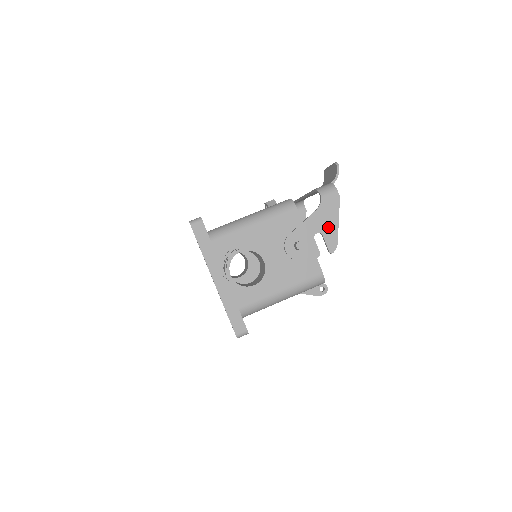
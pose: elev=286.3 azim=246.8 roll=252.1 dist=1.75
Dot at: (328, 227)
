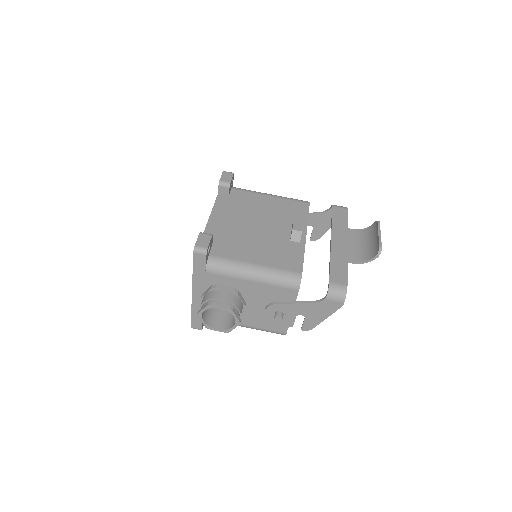
Dot at: (314, 317)
